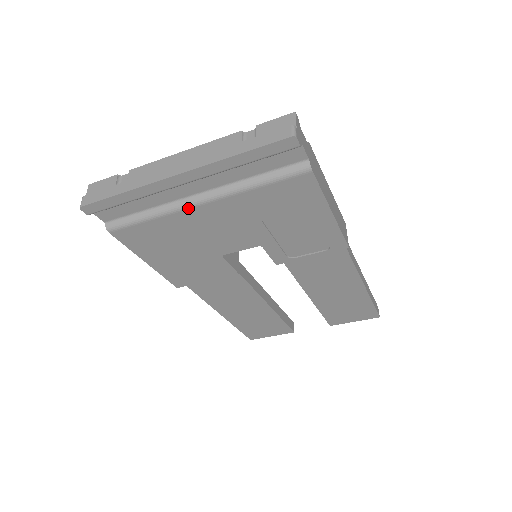
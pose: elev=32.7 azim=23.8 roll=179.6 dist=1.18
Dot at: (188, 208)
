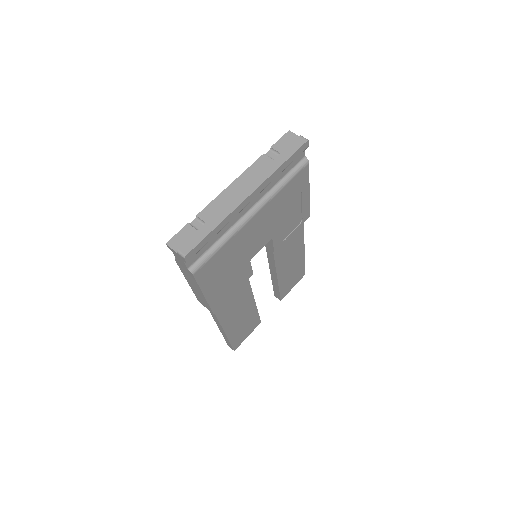
Dot at: (246, 223)
